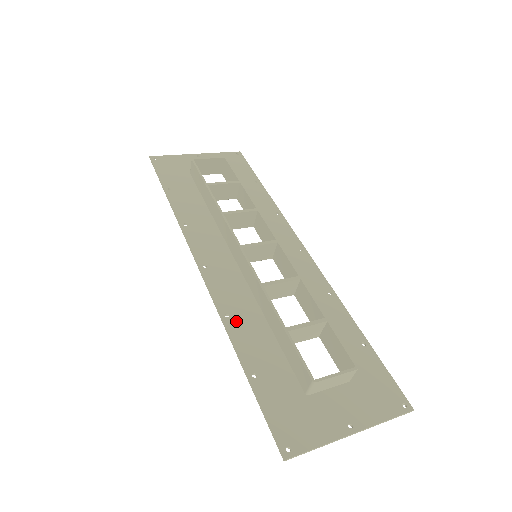
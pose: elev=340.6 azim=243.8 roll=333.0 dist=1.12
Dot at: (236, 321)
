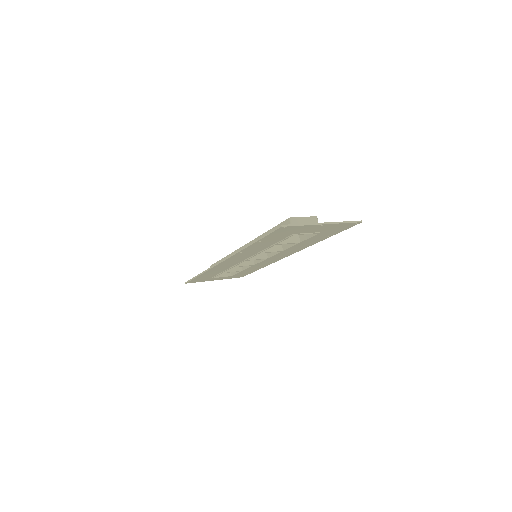
Dot at: occluded
